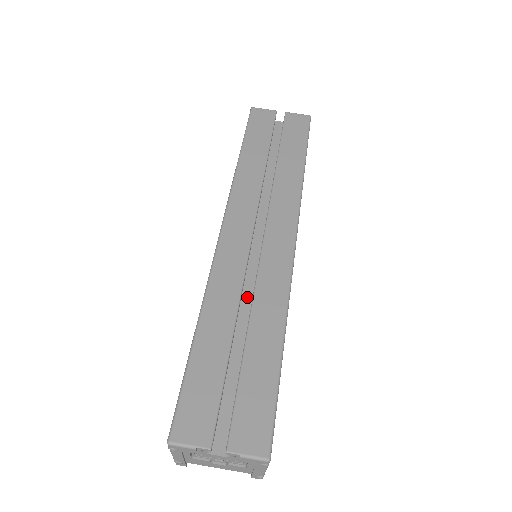
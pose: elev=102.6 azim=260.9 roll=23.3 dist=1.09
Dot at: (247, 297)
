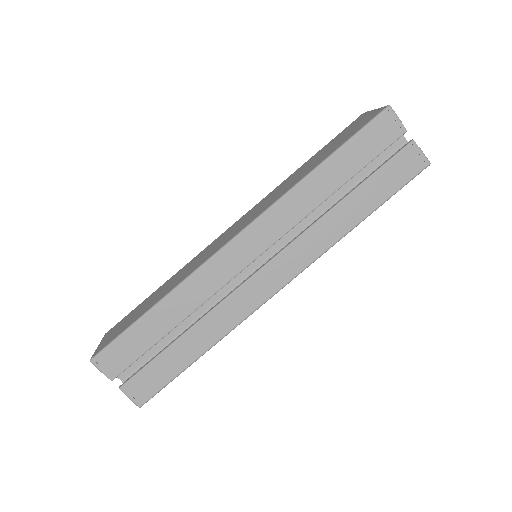
Dot at: (214, 297)
